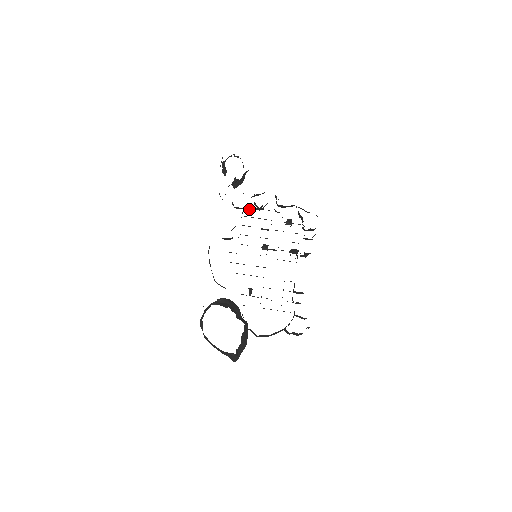
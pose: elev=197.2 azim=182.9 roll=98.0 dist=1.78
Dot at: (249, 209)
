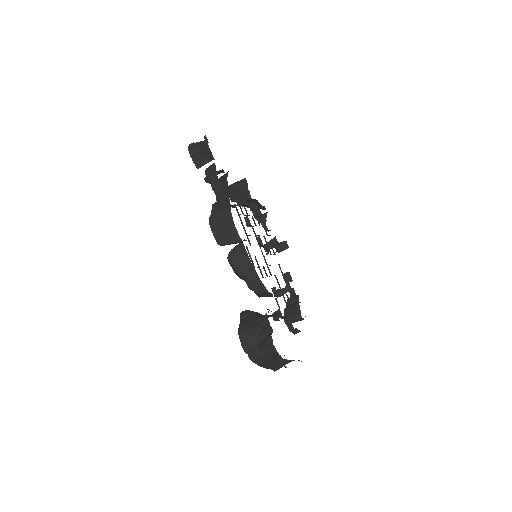
Dot at: occluded
